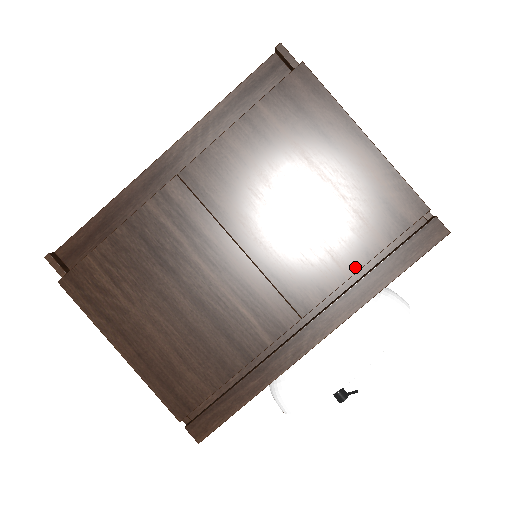
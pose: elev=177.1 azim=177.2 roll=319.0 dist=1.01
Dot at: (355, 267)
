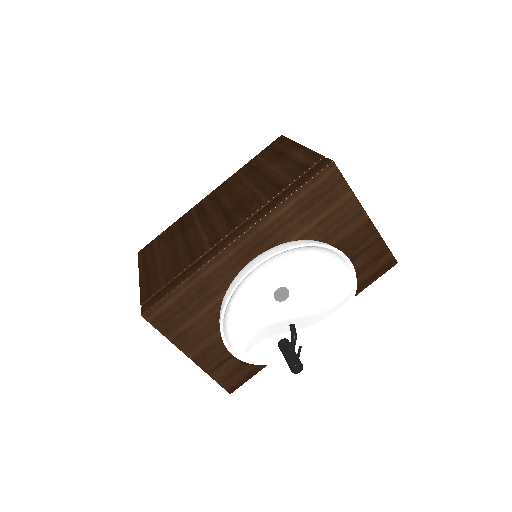
Dot at: (271, 197)
